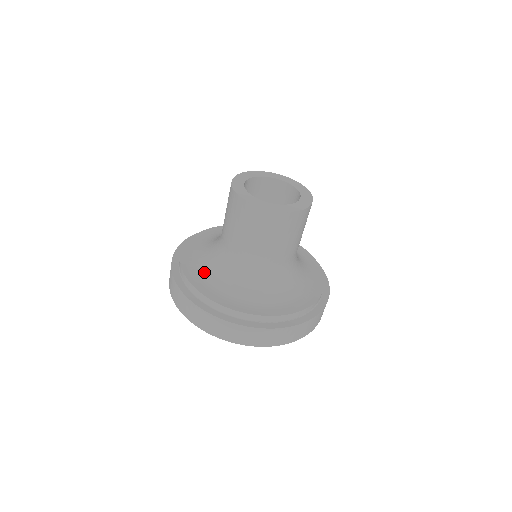
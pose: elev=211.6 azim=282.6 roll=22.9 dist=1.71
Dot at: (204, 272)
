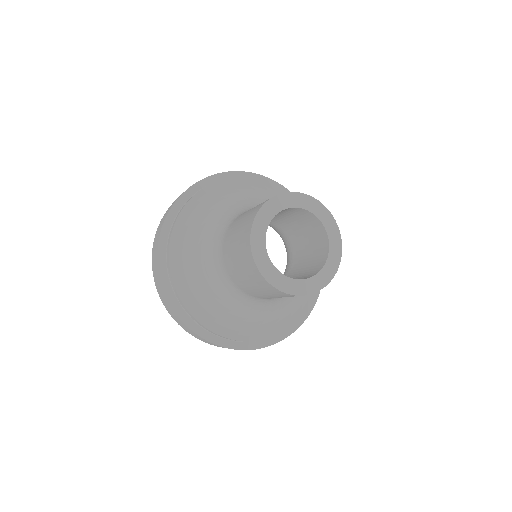
Dot at: (203, 295)
